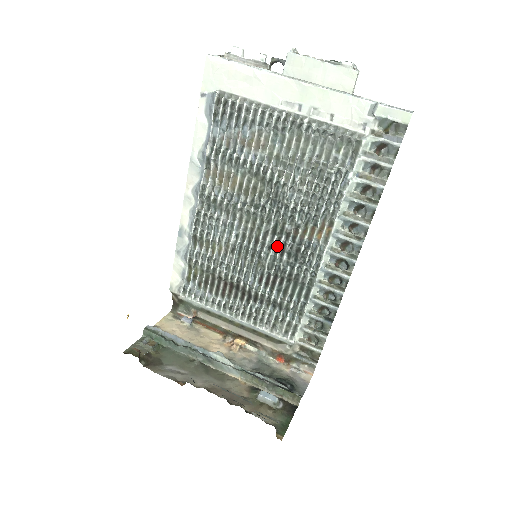
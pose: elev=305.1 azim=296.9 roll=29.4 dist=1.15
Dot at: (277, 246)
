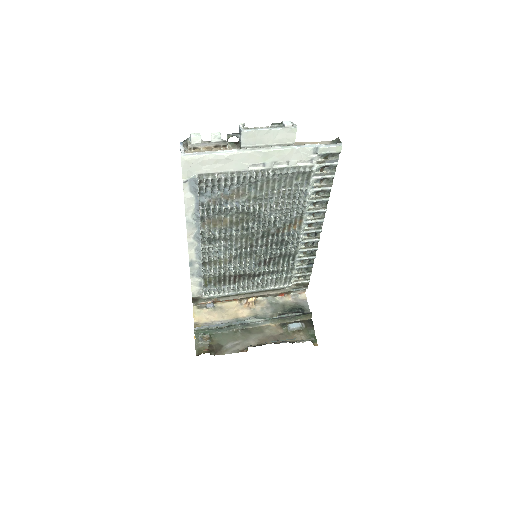
Dot at: (267, 243)
